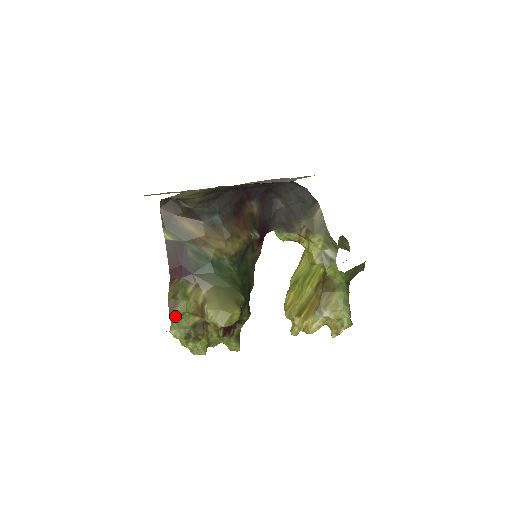
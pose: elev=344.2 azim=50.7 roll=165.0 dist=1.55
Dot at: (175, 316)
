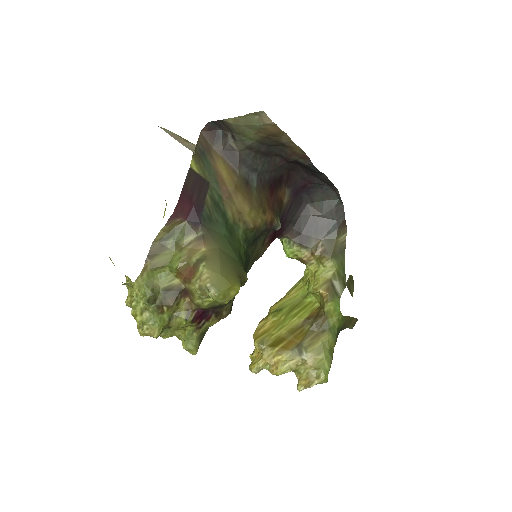
Dot at: (152, 265)
